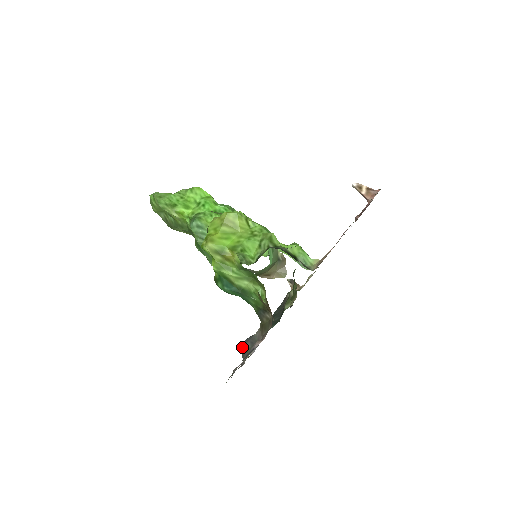
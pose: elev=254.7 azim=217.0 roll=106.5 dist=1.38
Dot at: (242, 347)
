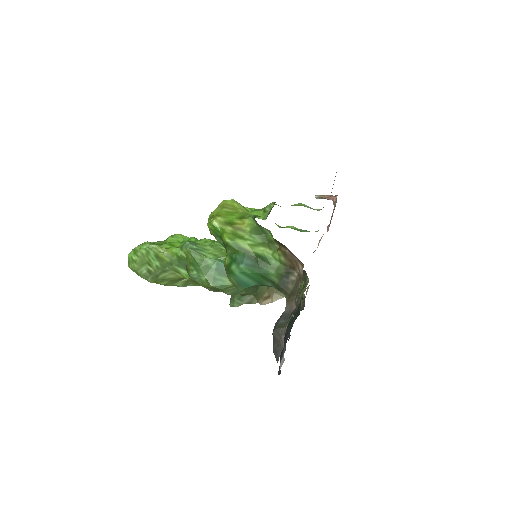
Dot at: (275, 327)
